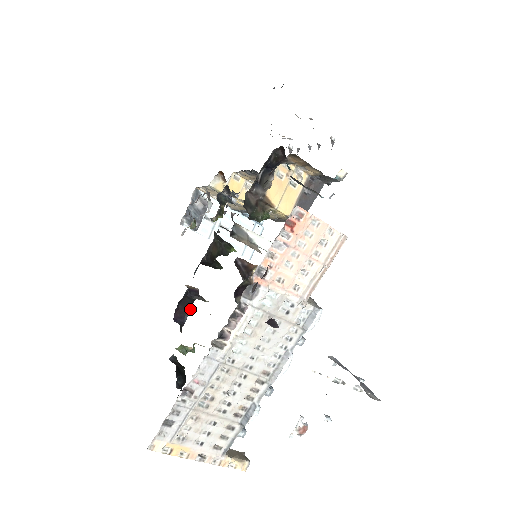
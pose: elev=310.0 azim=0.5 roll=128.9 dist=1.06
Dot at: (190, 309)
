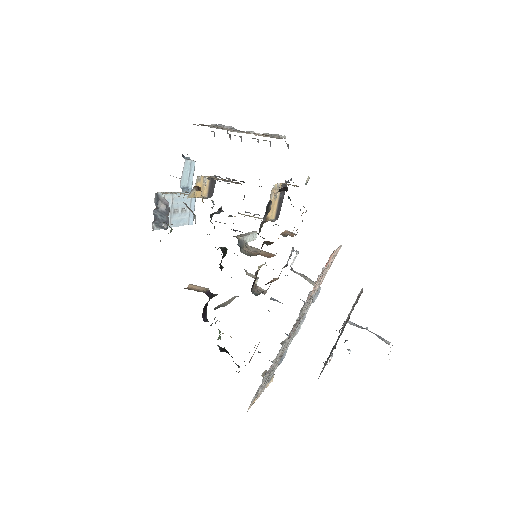
Dot at: occluded
